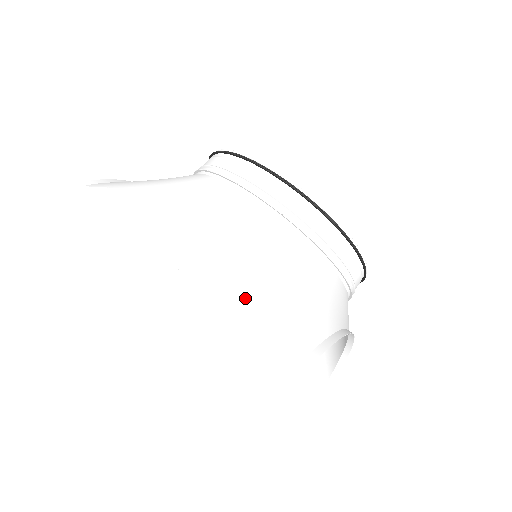
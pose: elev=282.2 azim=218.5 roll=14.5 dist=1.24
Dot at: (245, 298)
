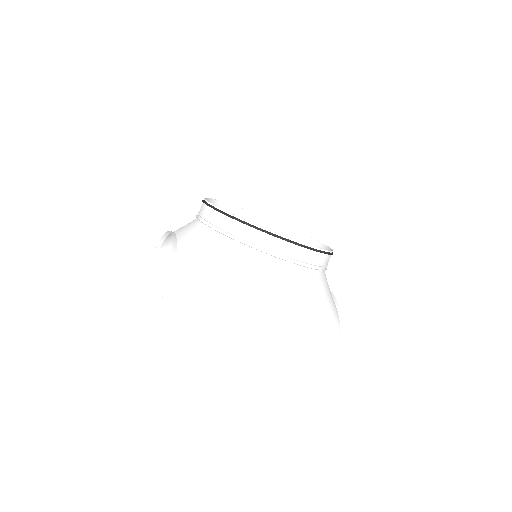
Dot at: (305, 329)
